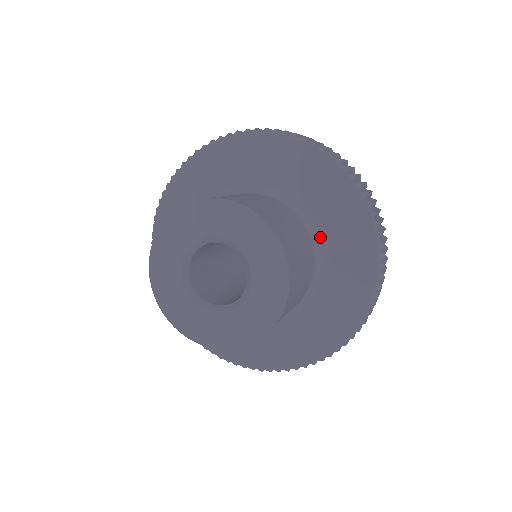
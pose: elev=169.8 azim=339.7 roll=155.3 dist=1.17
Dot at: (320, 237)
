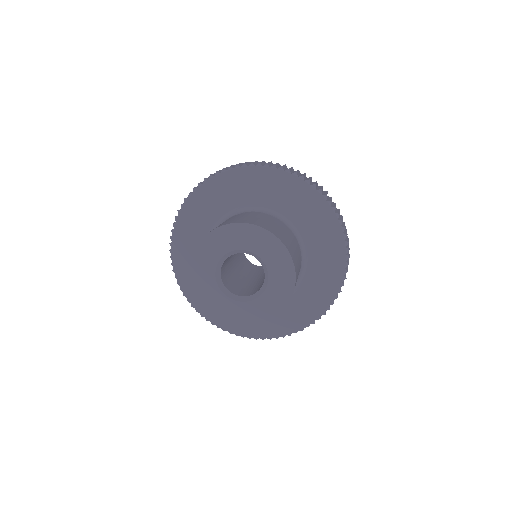
Dot at: (302, 236)
